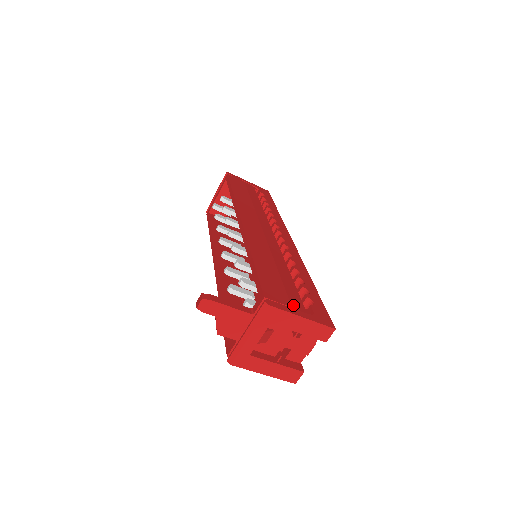
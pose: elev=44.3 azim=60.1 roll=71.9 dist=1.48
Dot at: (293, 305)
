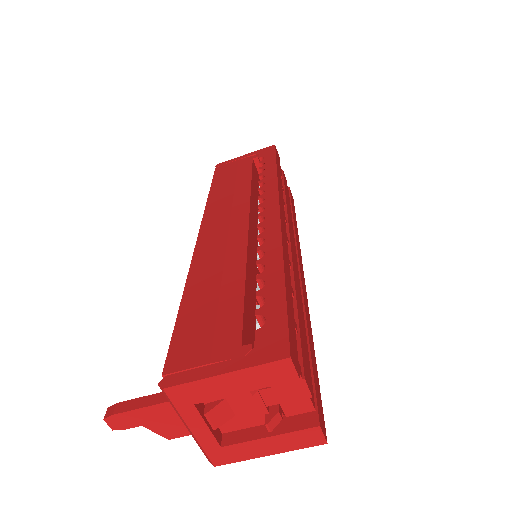
Dot at: (215, 356)
